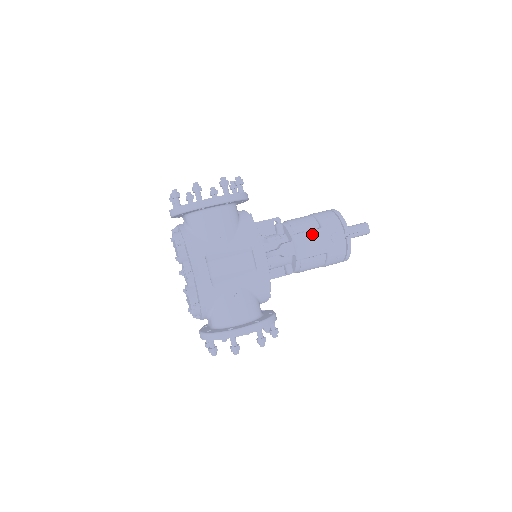
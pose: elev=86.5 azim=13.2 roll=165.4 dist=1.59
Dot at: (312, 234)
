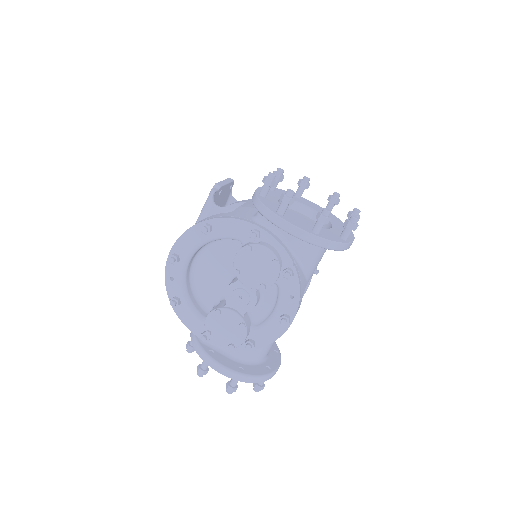
Dot at: occluded
